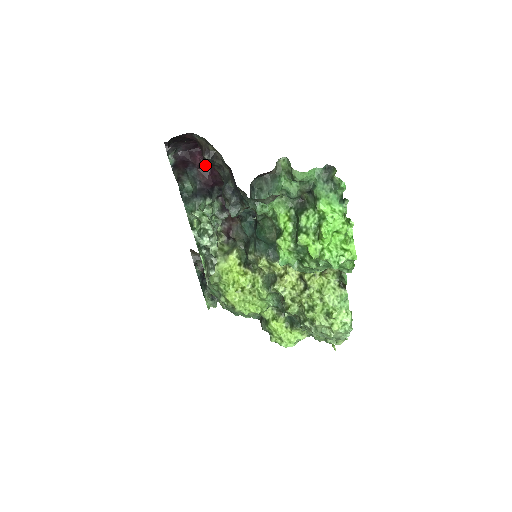
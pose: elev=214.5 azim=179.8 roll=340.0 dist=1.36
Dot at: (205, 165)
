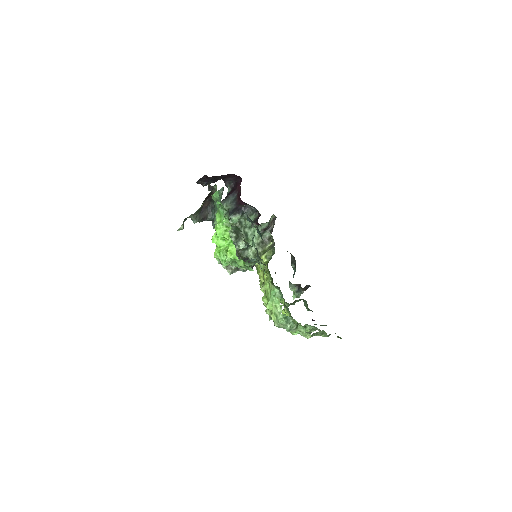
Dot at: occluded
